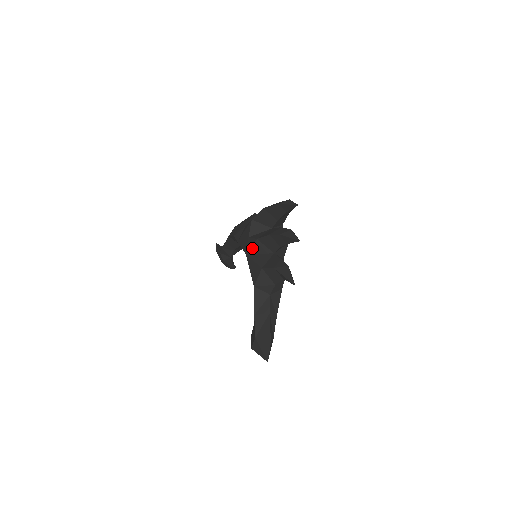
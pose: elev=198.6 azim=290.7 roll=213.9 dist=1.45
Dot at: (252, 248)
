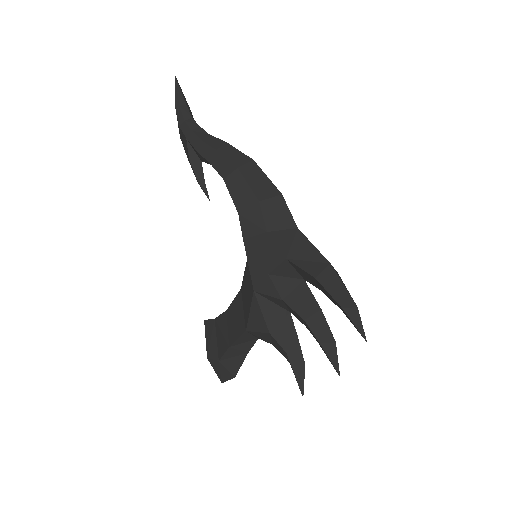
Dot at: (268, 296)
